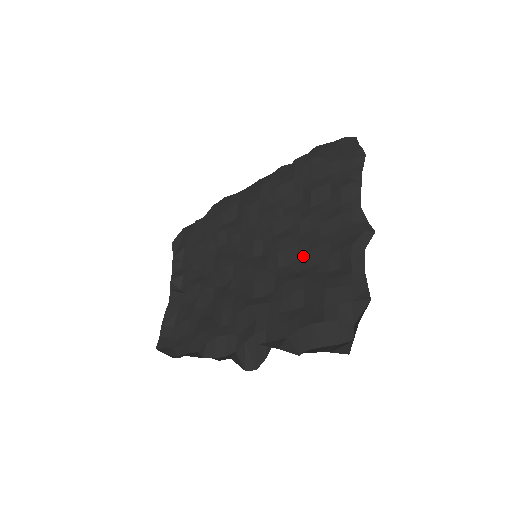
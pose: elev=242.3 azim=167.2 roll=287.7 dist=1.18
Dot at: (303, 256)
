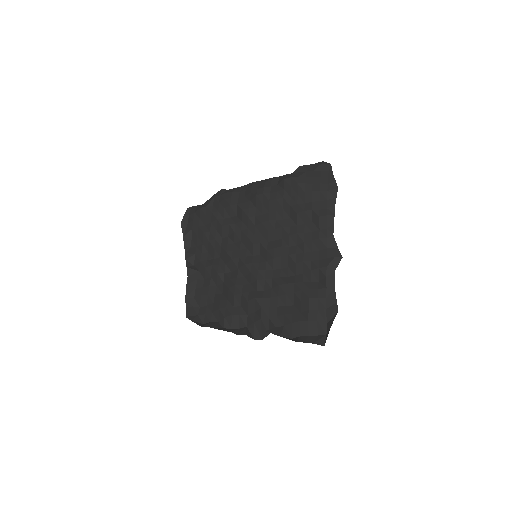
Dot at: (292, 265)
